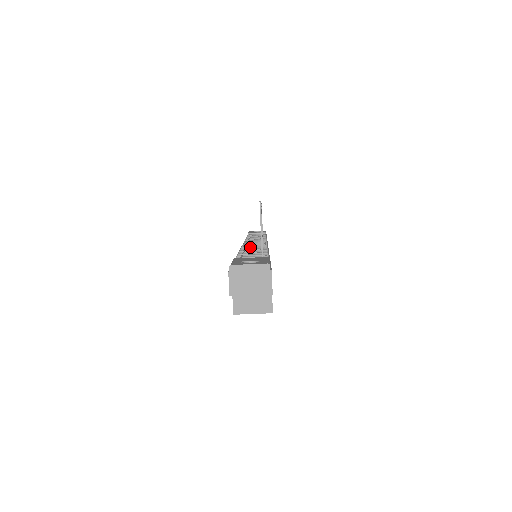
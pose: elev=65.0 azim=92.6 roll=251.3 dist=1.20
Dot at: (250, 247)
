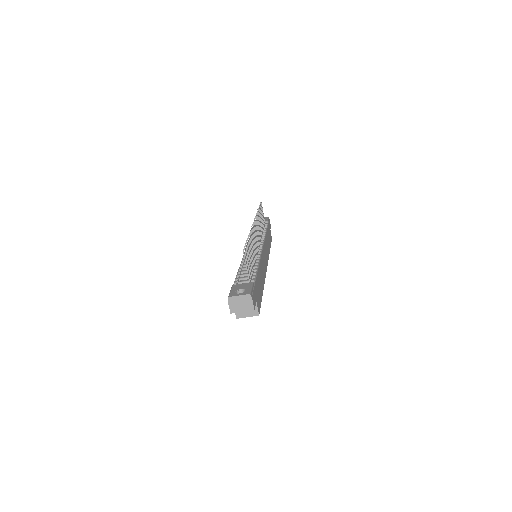
Dot at: occluded
